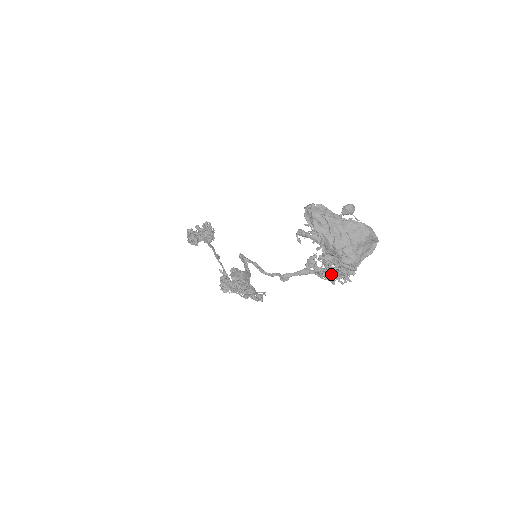
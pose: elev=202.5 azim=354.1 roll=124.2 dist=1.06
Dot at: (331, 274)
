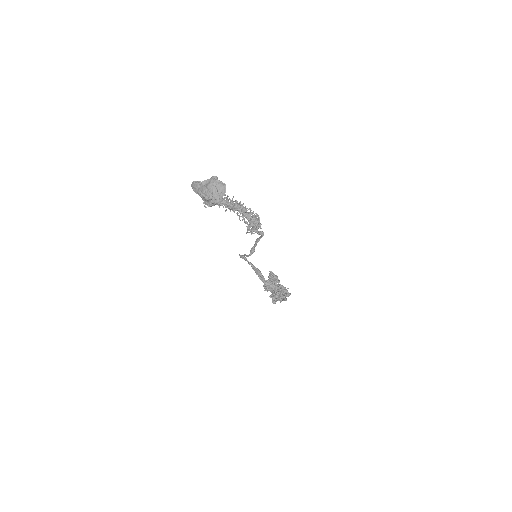
Dot at: (248, 225)
